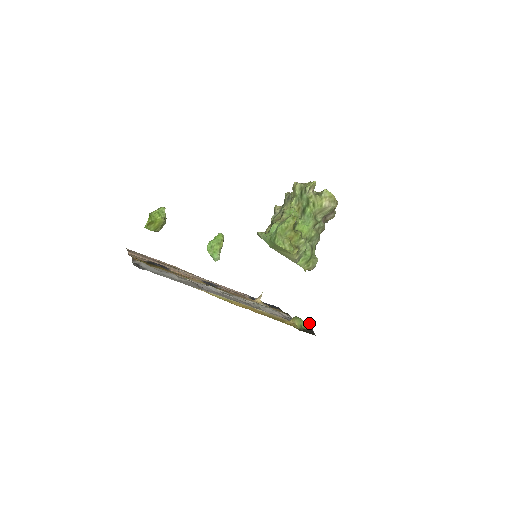
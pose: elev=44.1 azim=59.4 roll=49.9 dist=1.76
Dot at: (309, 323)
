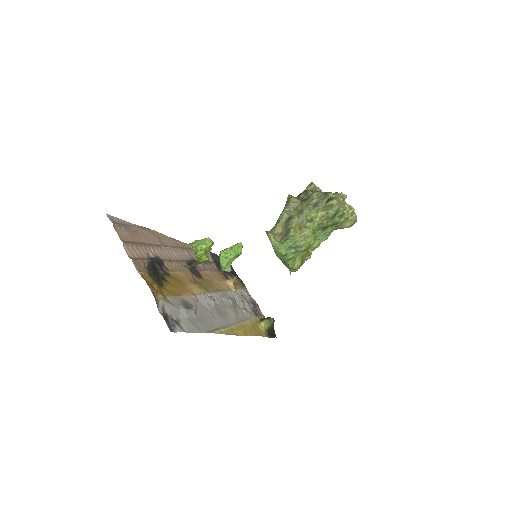
Dot at: (273, 321)
